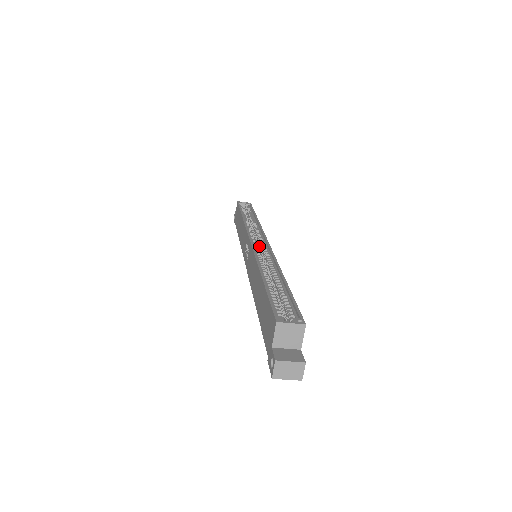
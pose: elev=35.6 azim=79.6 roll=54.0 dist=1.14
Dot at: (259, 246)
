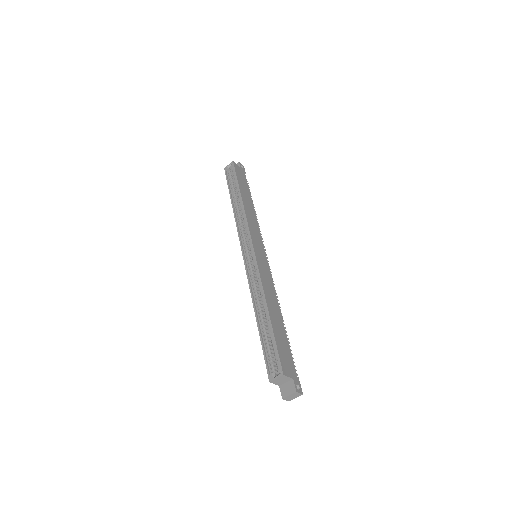
Dot at: (251, 254)
